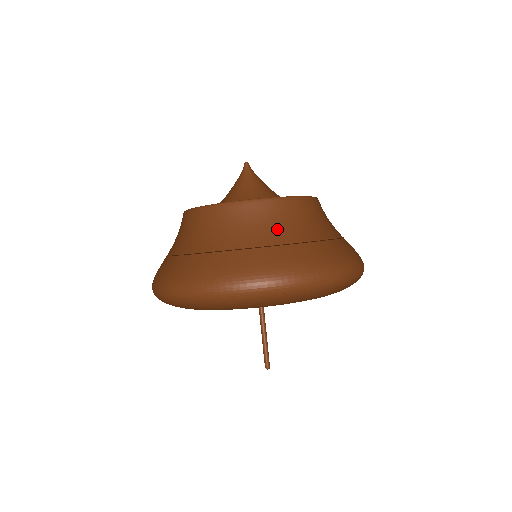
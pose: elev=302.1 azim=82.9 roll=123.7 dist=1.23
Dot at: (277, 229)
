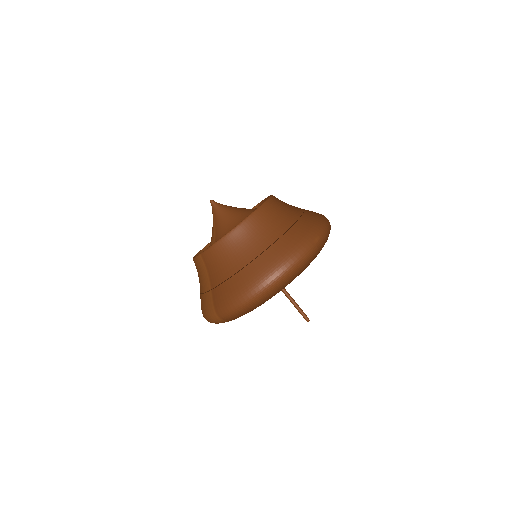
Dot at: (286, 214)
